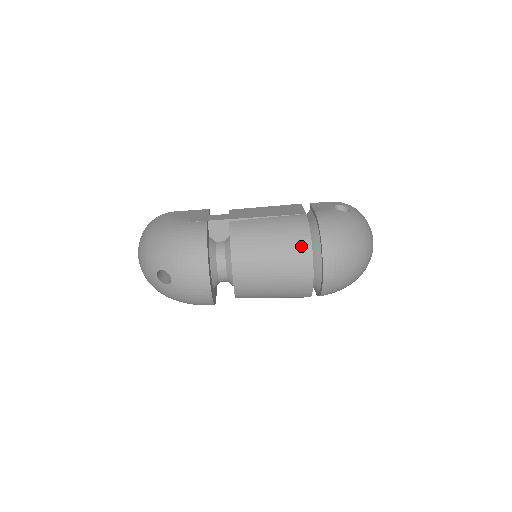
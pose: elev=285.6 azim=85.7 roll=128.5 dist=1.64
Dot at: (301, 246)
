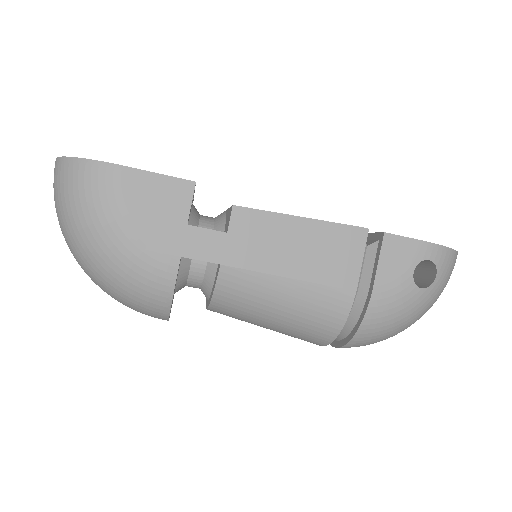
Dot at: (317, 337)
